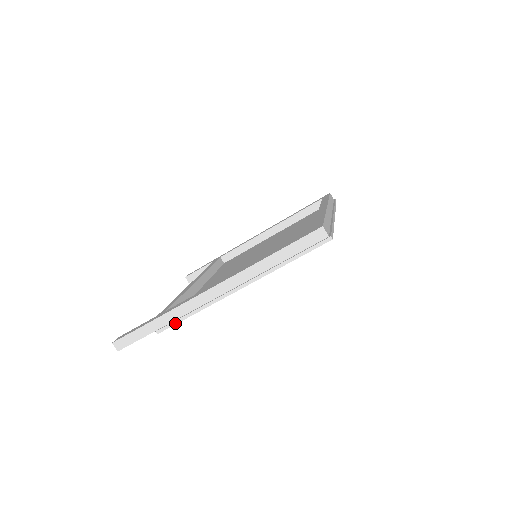
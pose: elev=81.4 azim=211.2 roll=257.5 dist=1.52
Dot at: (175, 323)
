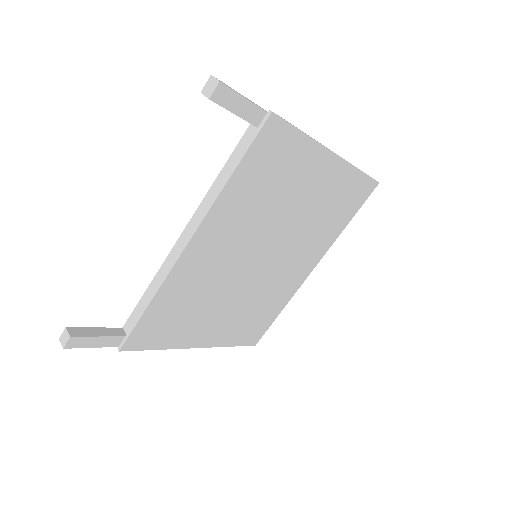
Dot at: (289, 123)
